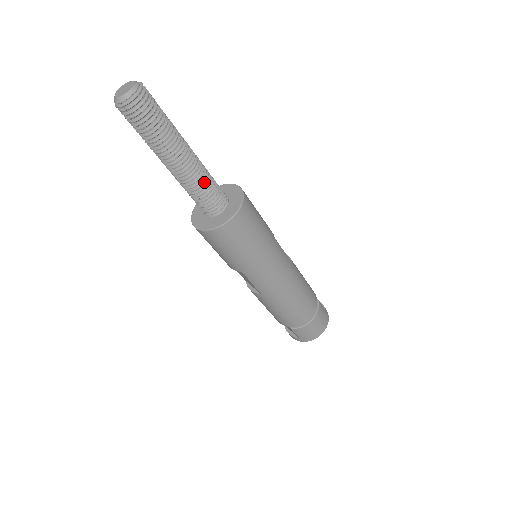
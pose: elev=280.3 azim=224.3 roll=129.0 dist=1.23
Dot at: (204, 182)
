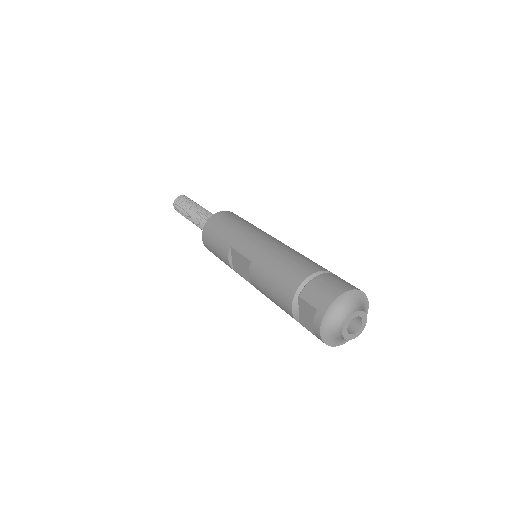
Dot at: (209, 214)
